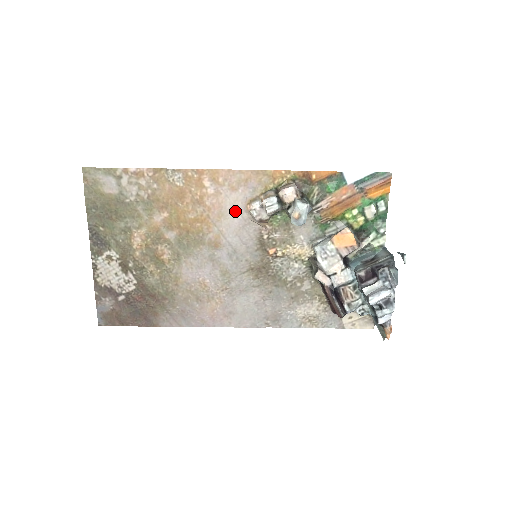
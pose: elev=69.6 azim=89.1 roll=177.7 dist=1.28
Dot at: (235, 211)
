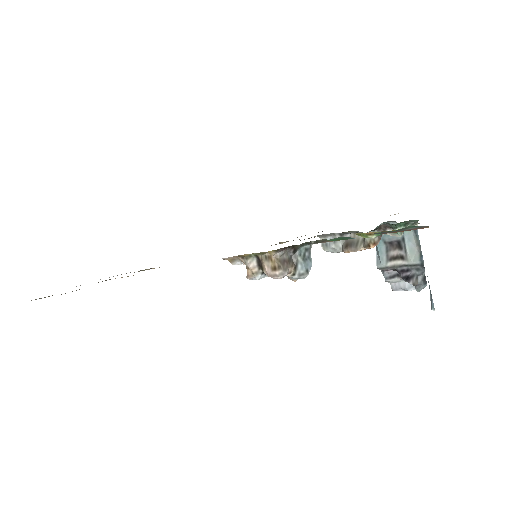
Dot at: occluded
